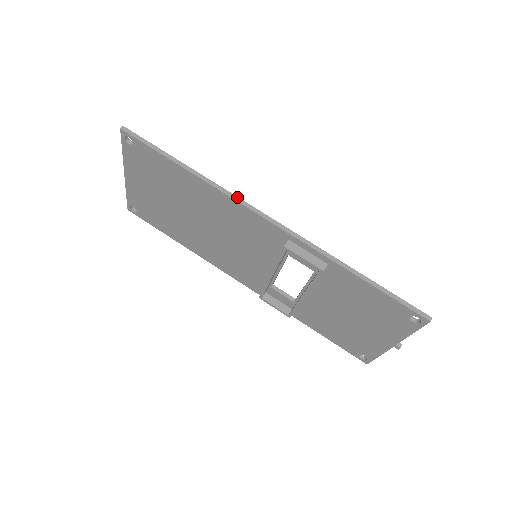
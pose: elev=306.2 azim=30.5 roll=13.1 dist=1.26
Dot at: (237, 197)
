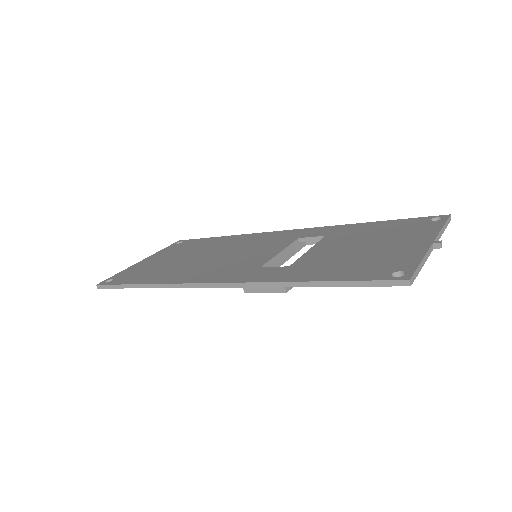
Dot at: (182, 284)
